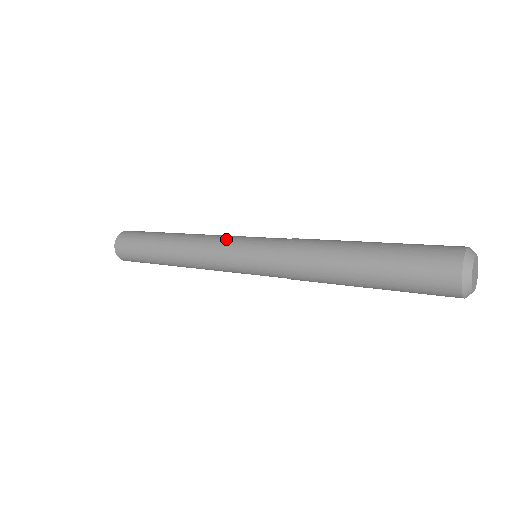
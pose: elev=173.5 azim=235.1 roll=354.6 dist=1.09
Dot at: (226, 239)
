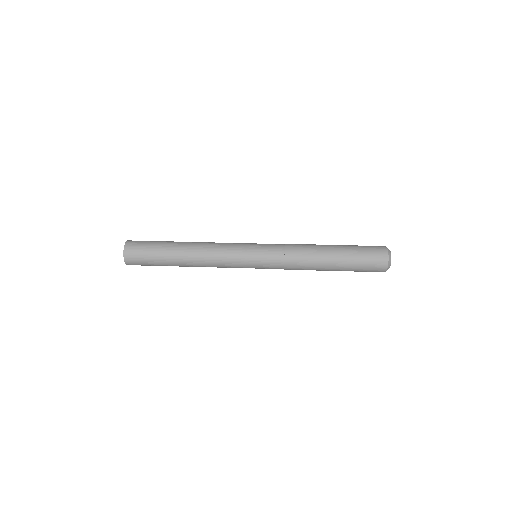
Dot at: (235, 261)
